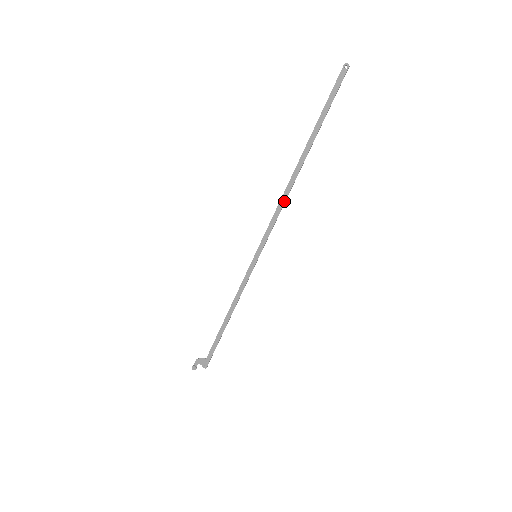
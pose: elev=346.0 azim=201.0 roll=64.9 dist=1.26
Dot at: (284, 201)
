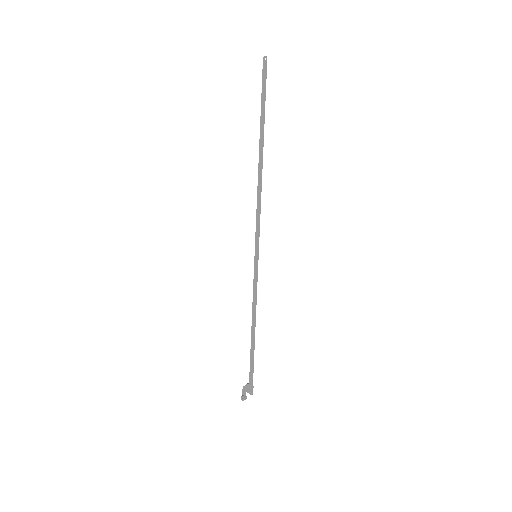
Dot at: (260, 193)
